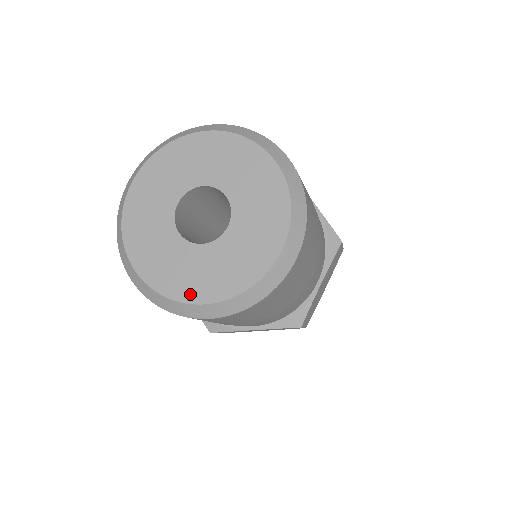
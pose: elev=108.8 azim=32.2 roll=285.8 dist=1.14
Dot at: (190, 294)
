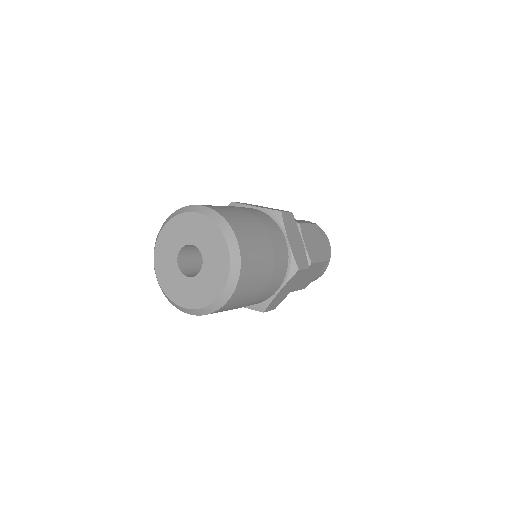
Dot at: (211, 297)
